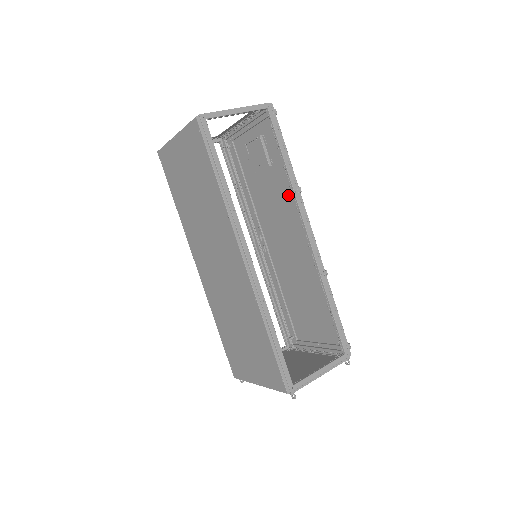
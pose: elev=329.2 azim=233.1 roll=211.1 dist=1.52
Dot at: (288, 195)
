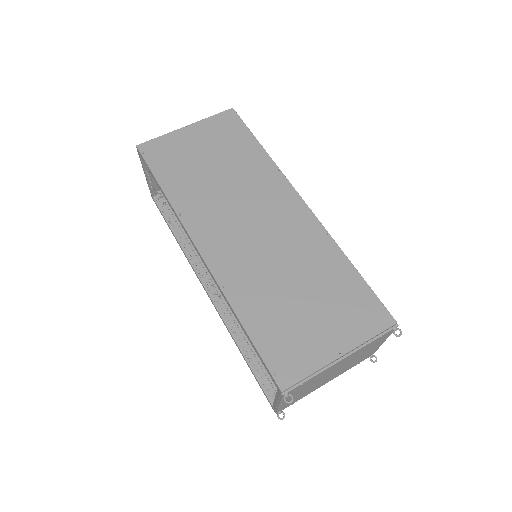
Dot at: occluded
